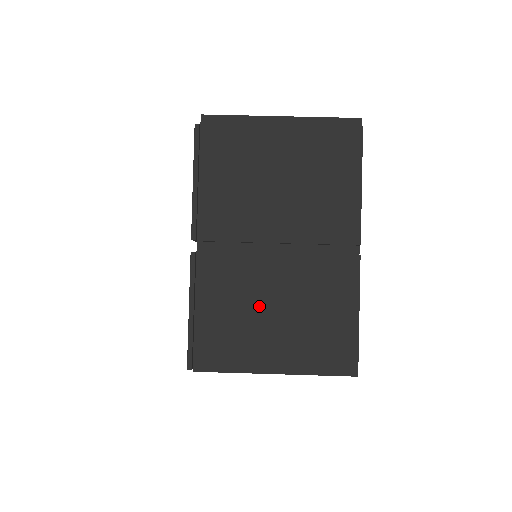
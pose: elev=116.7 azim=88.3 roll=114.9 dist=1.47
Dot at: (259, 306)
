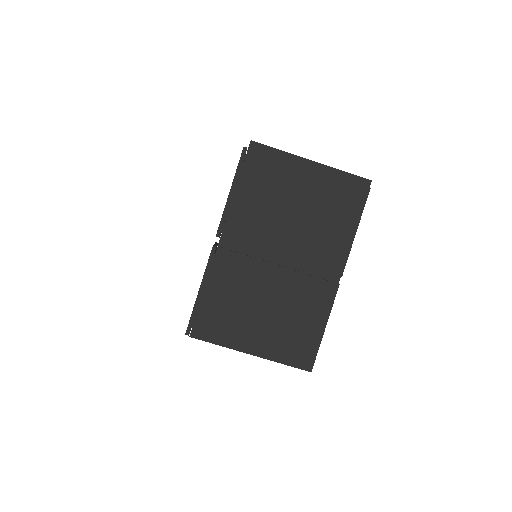
Dot at: (254, 301)
